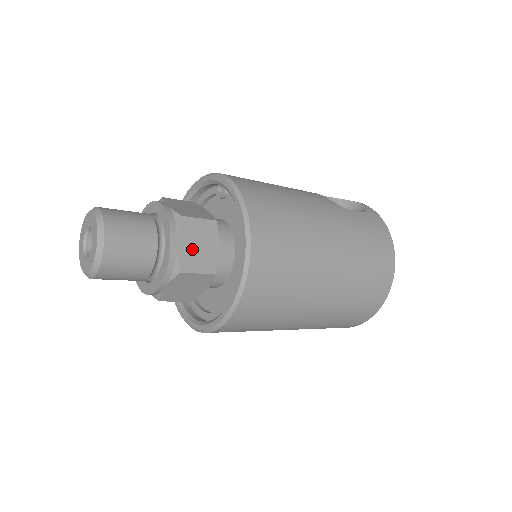
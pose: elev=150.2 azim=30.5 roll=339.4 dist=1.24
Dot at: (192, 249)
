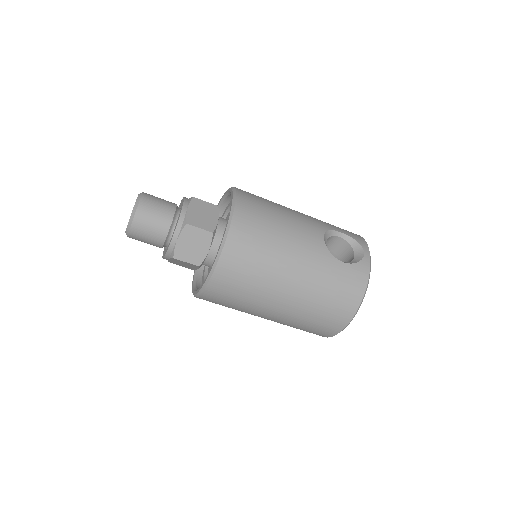
Dot at: (187, 246)
